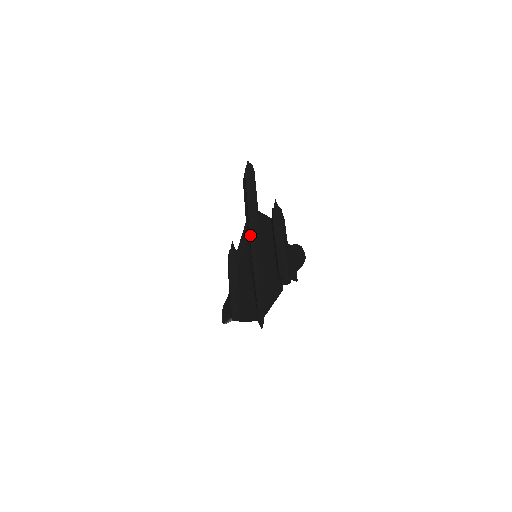
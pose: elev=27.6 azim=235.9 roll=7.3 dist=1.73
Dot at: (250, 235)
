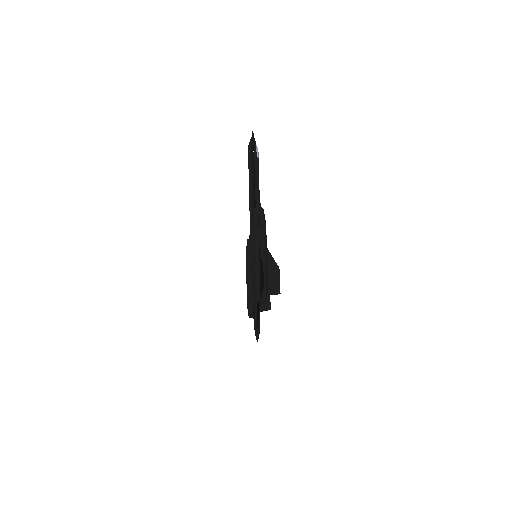
Dot at: (250, 232)
